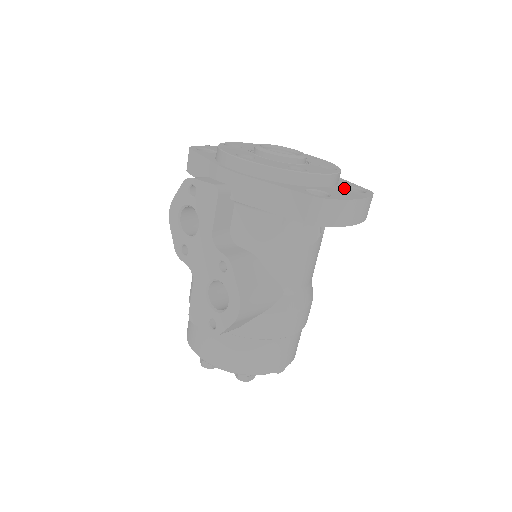
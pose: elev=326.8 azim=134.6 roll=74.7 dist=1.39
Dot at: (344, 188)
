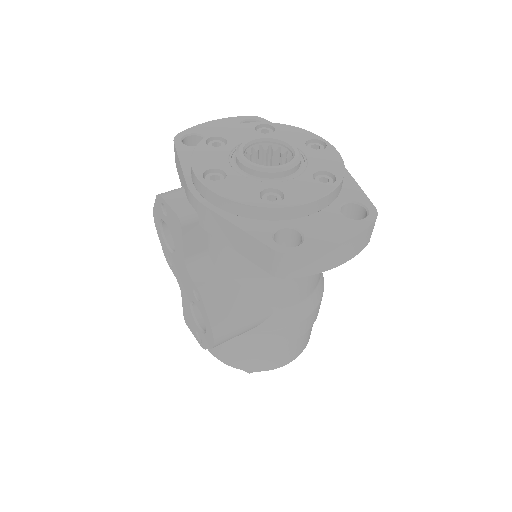
Dot at: (337, 211)
